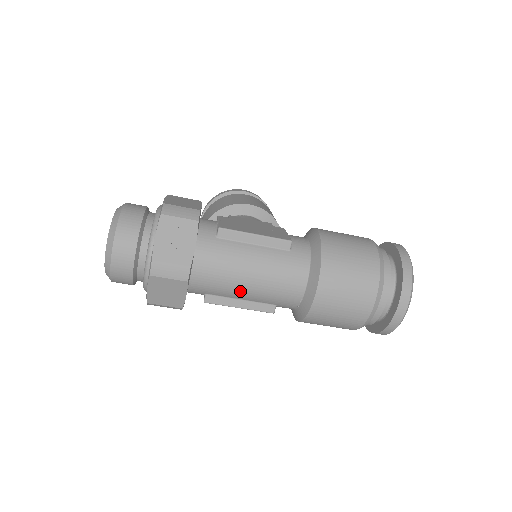
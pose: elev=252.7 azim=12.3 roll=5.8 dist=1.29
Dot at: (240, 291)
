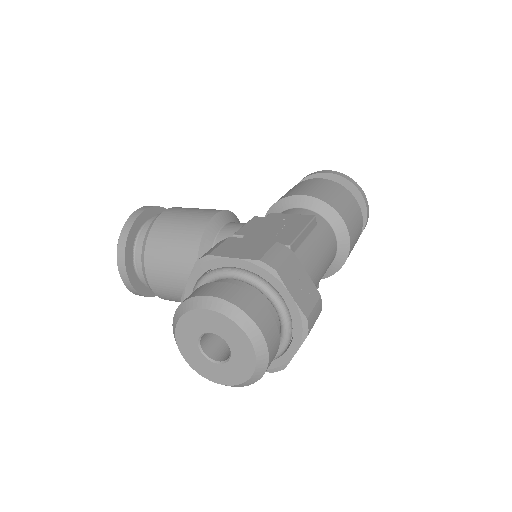
Dot at: occluded
